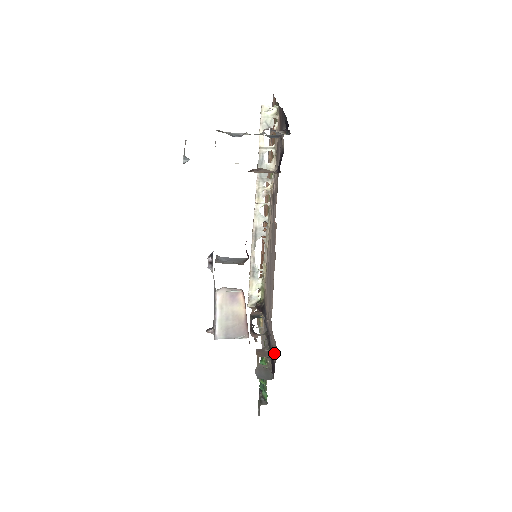
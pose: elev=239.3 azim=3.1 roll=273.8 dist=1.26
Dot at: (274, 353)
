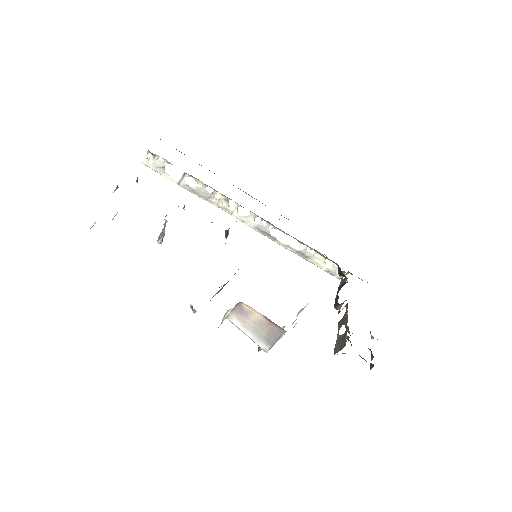
Dot at: occluded
